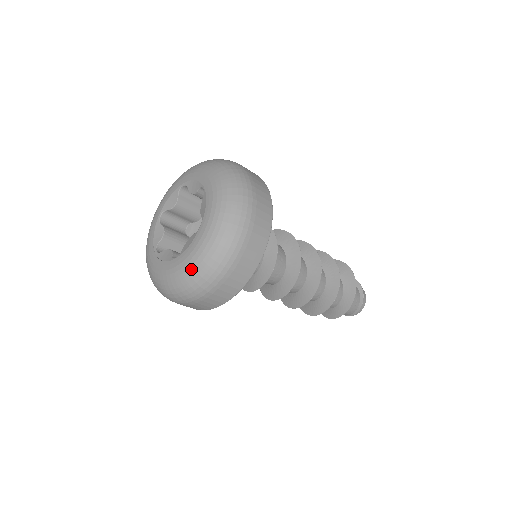
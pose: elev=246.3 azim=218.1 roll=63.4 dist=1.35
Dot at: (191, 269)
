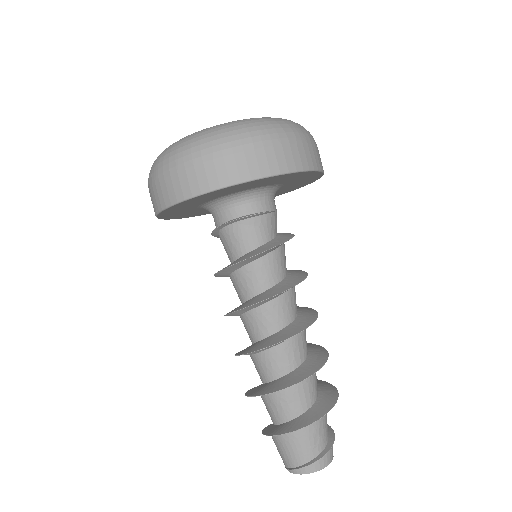
Dot at: (207, 129)
